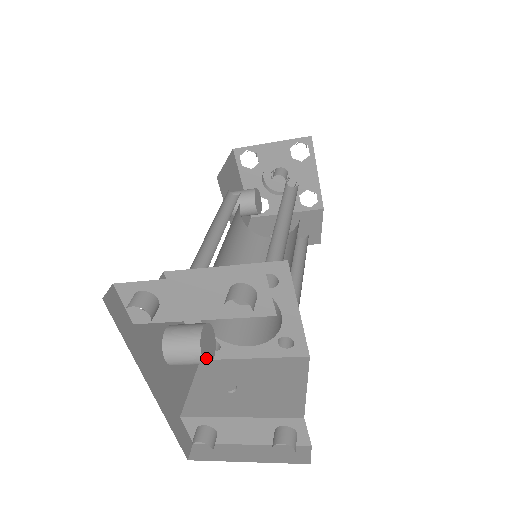
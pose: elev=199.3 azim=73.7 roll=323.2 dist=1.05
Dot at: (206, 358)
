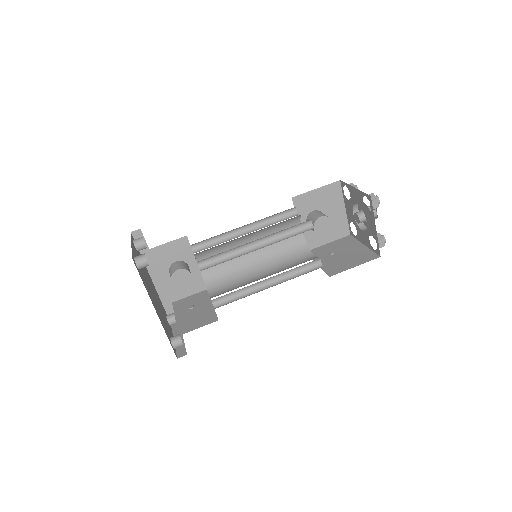
Dot at: (176, 283)
